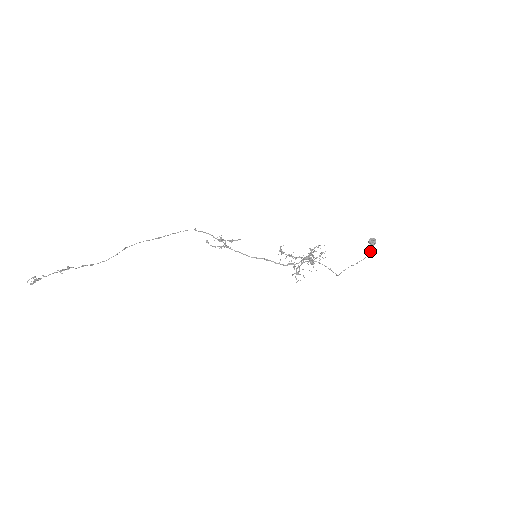
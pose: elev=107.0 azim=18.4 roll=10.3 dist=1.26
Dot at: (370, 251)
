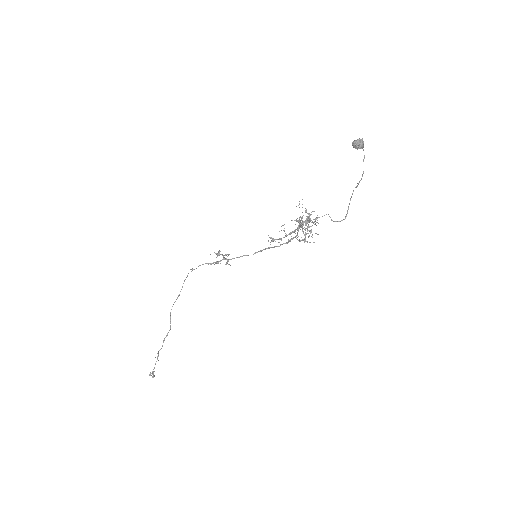
Dot at: (364, 156)
